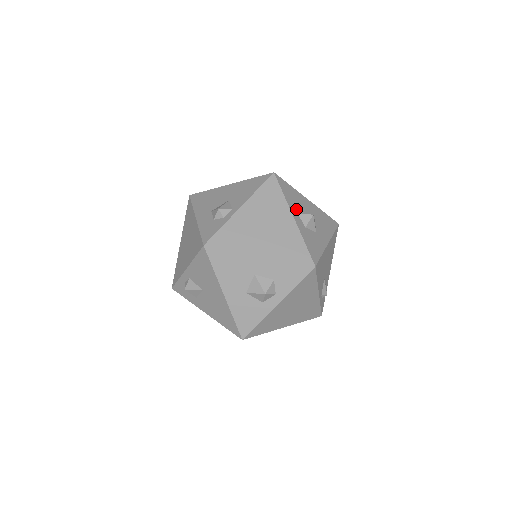
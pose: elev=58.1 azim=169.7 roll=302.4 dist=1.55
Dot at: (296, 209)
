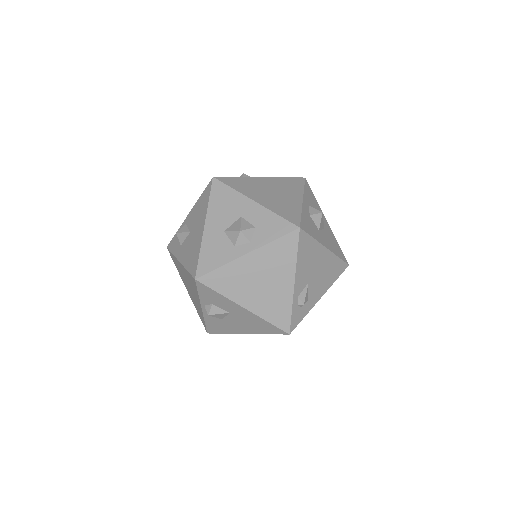
Dot at: (309, 204)
